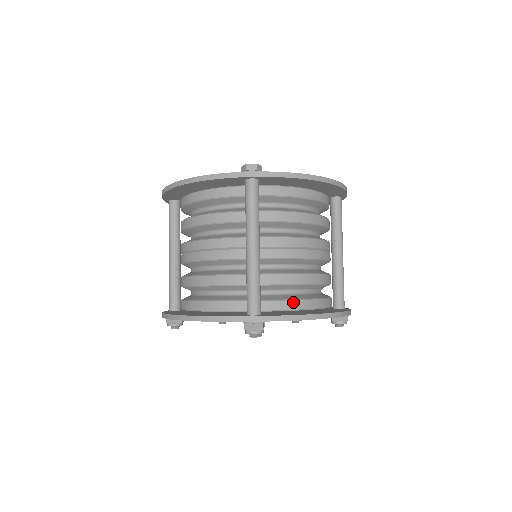
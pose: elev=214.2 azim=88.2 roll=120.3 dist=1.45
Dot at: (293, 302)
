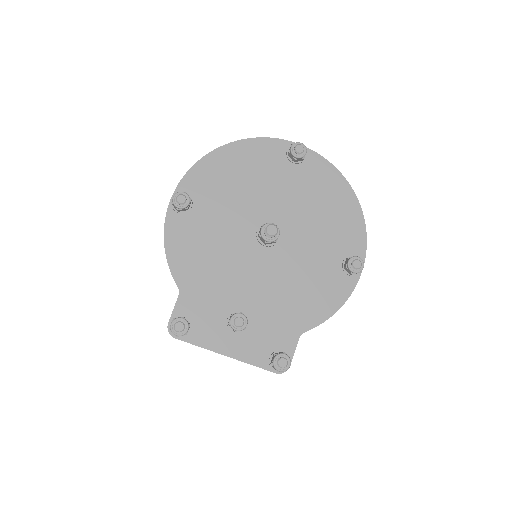
Dot at: occluded
